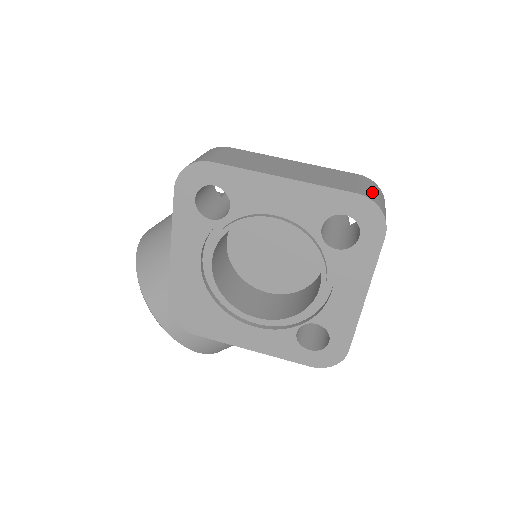
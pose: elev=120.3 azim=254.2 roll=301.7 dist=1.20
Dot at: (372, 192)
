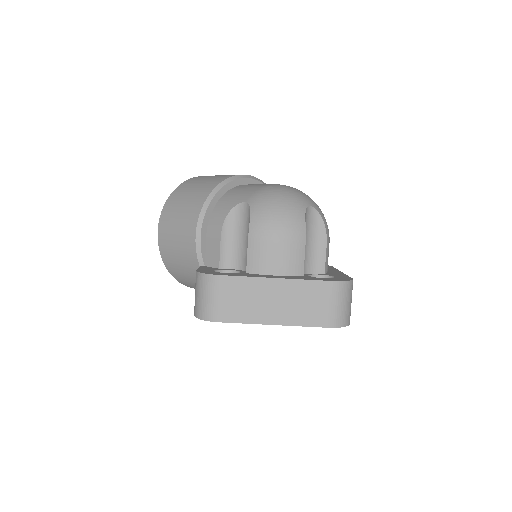
Dot at: (340, 310)
